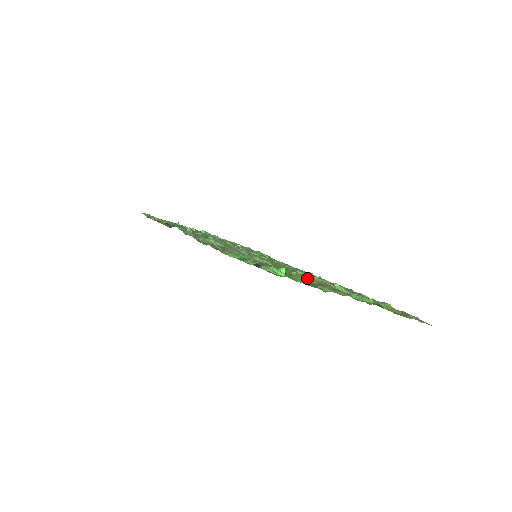
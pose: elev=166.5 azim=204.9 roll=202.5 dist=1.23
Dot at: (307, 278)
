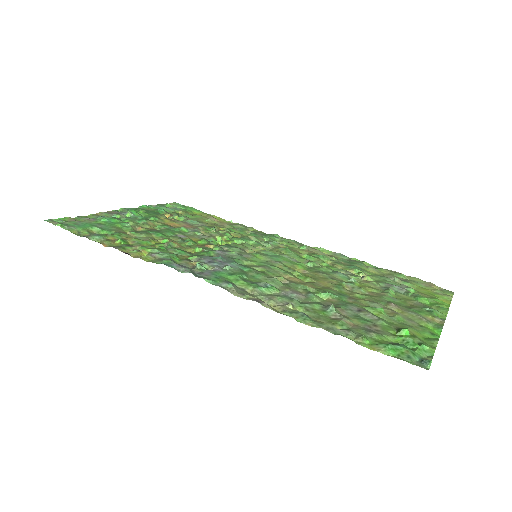
Dot at: (369, 296)
